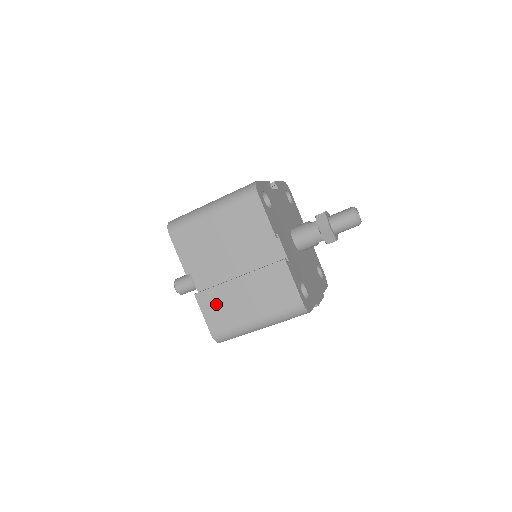
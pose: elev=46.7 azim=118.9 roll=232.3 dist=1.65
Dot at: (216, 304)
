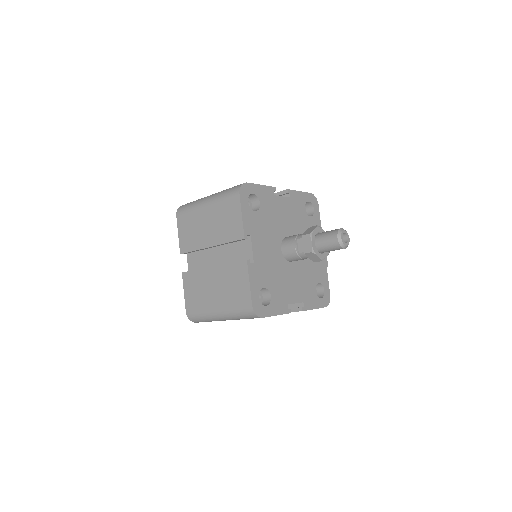
Dot at: occluded
